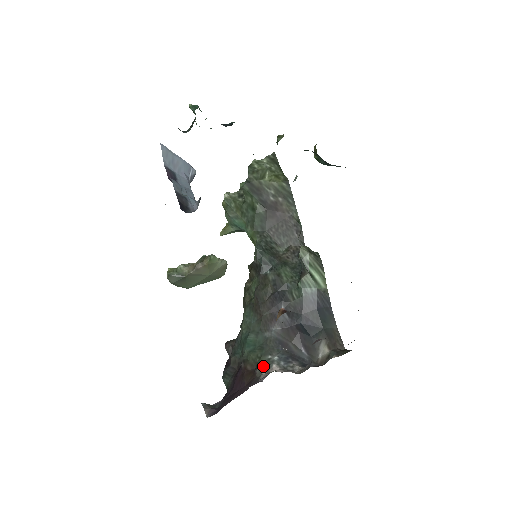
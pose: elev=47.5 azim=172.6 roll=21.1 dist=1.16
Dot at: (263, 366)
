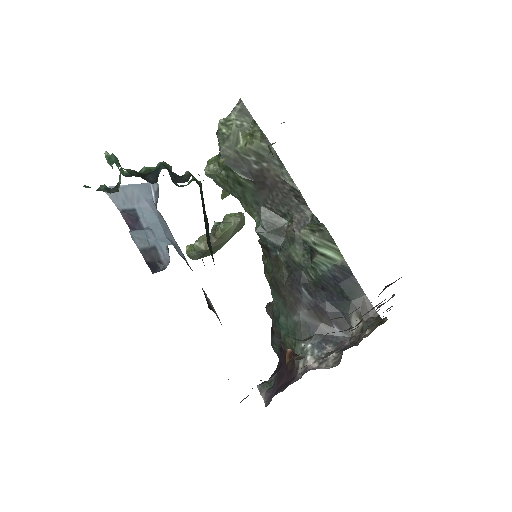
Dot at: occluded
